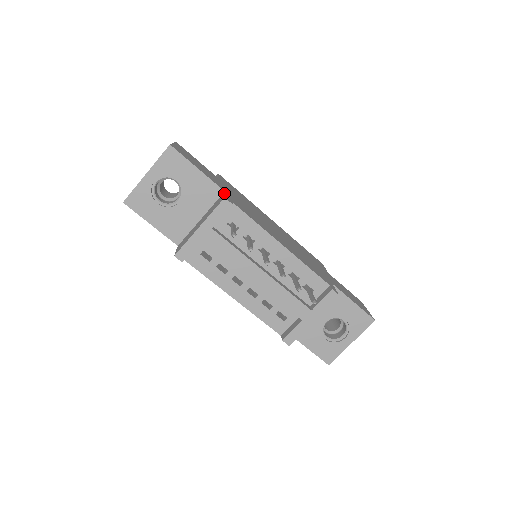
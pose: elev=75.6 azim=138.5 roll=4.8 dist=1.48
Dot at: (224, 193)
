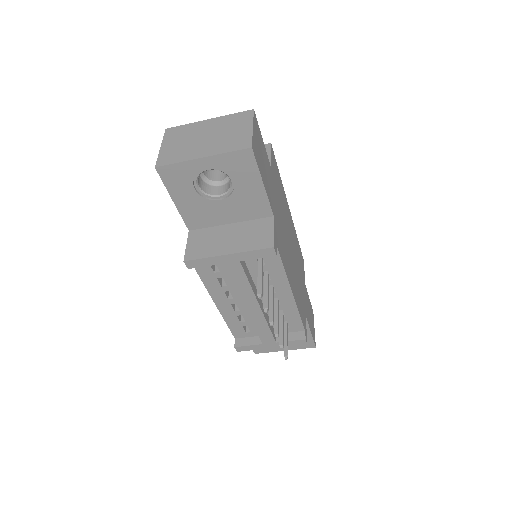
Dot at: (273, 224)
